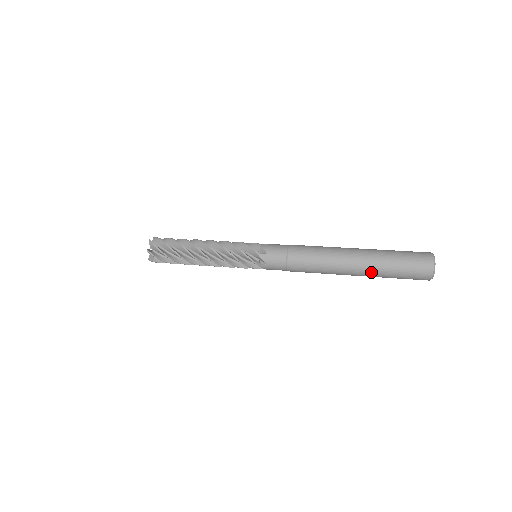
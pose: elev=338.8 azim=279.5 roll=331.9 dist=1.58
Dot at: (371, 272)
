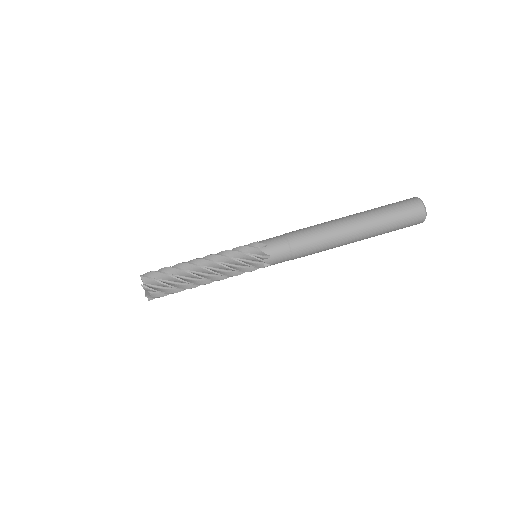
Dot at: occluded
